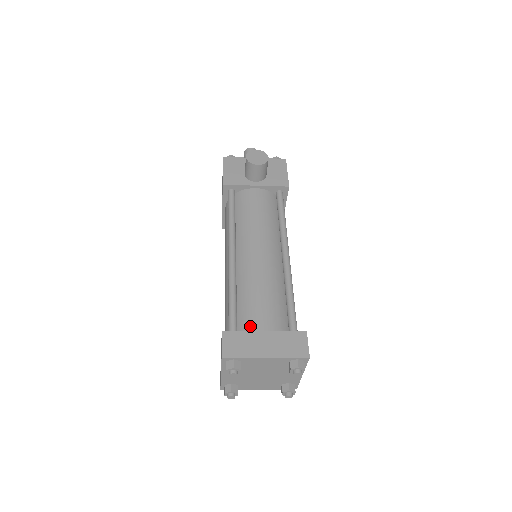
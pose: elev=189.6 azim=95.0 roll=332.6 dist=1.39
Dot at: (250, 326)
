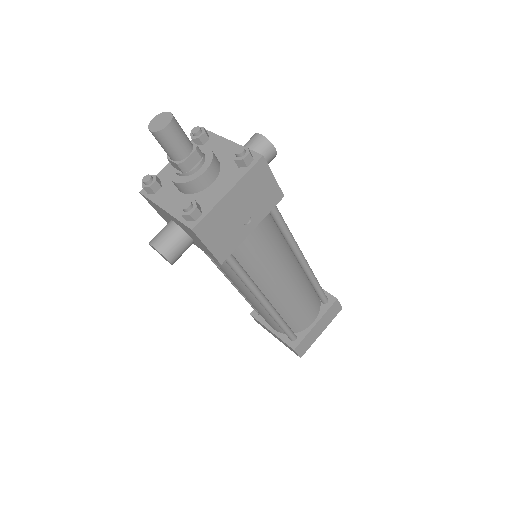
Dot at: occluded
